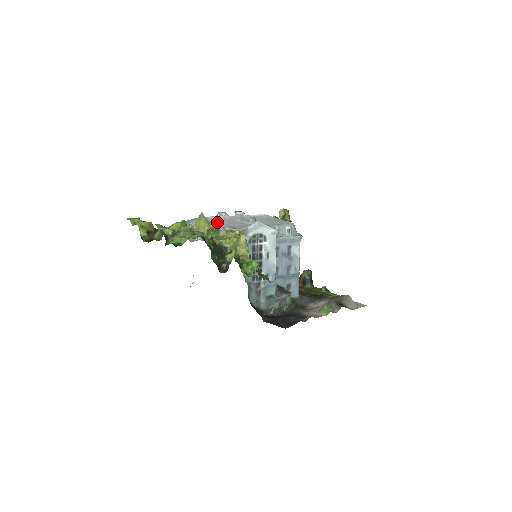
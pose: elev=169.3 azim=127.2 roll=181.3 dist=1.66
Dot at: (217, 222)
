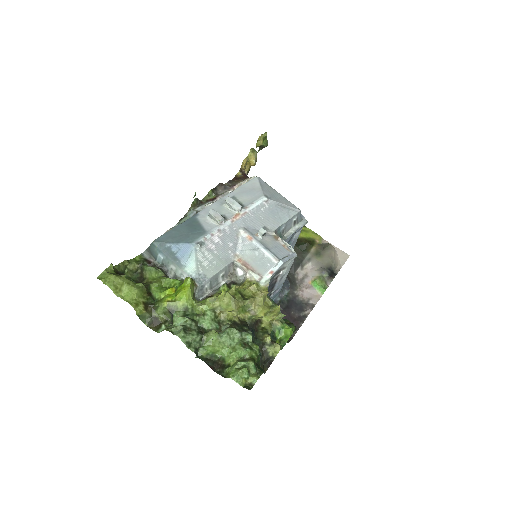
Dot at: (220, 249)
